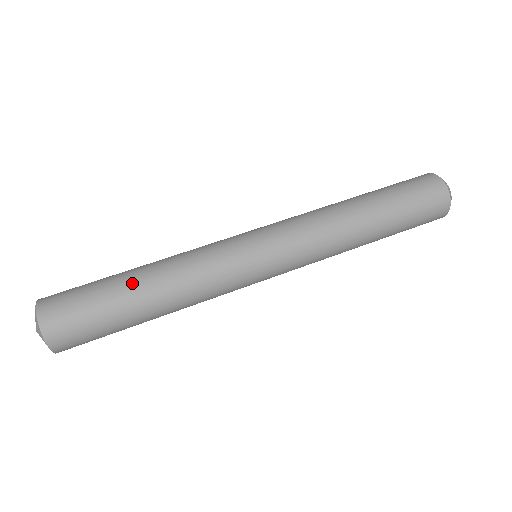
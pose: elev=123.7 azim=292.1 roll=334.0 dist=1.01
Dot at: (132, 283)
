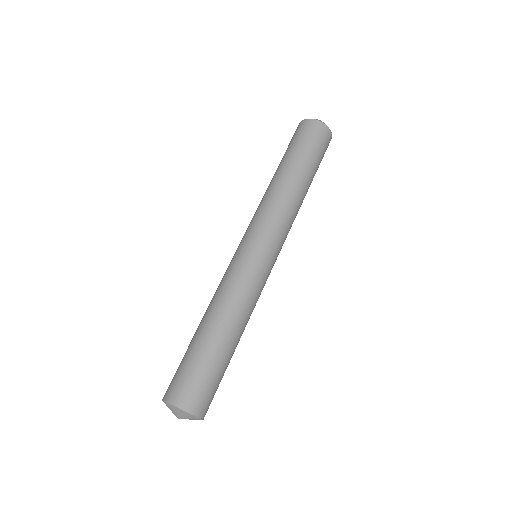
Dot at: (219, 340)
